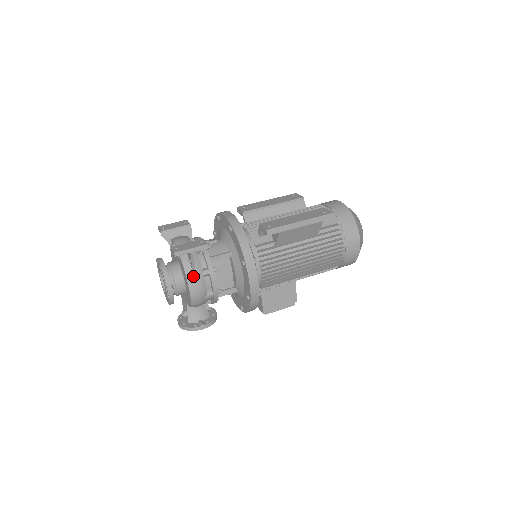
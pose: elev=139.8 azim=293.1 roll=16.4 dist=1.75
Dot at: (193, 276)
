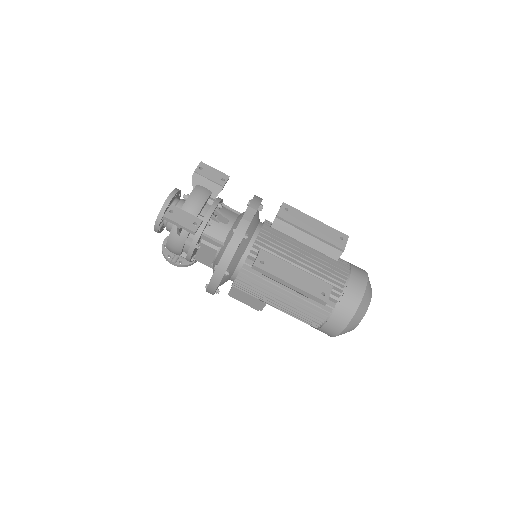
Dot at: (175, 237)
